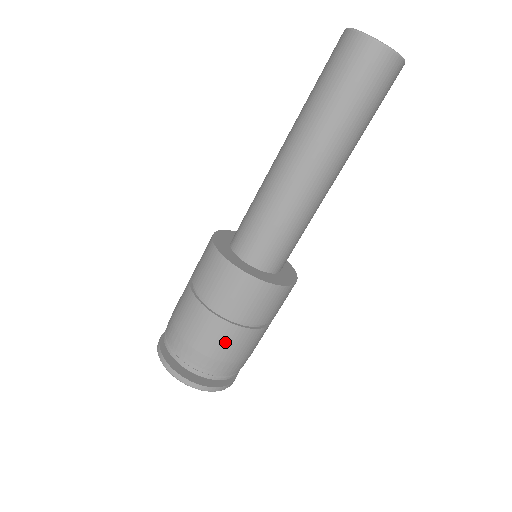
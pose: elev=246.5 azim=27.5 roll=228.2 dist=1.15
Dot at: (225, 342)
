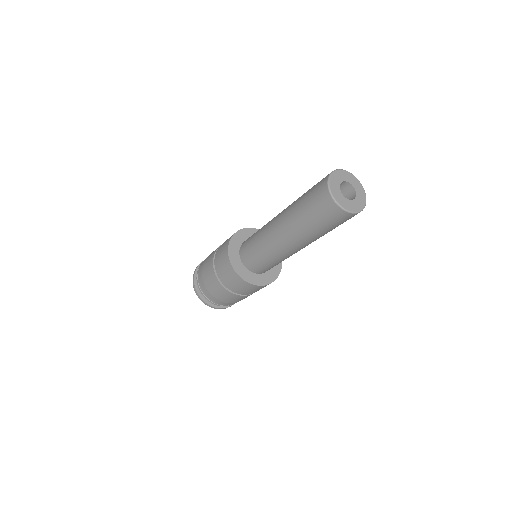
Dot at: occluded
